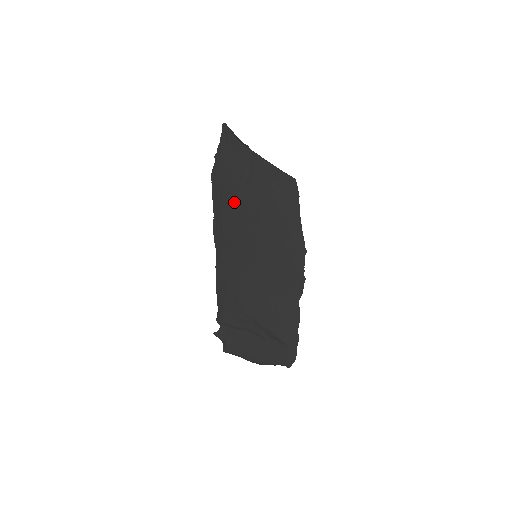
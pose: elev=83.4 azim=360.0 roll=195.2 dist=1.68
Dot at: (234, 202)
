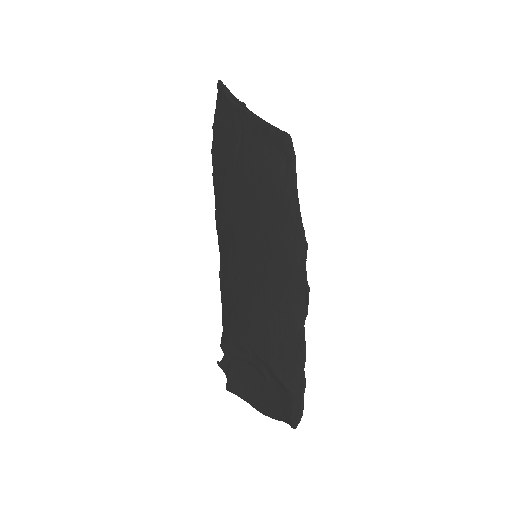
Dot at: (228, 183)
